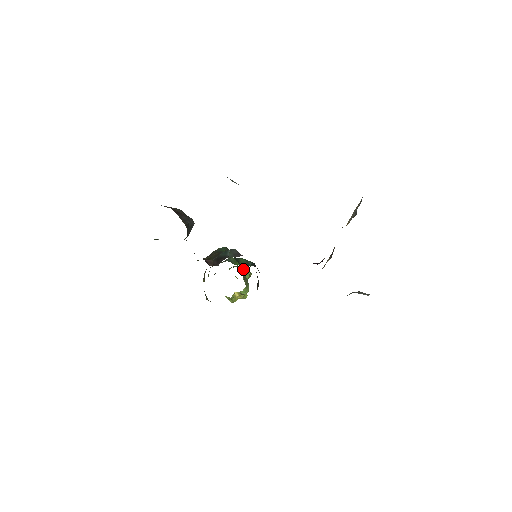
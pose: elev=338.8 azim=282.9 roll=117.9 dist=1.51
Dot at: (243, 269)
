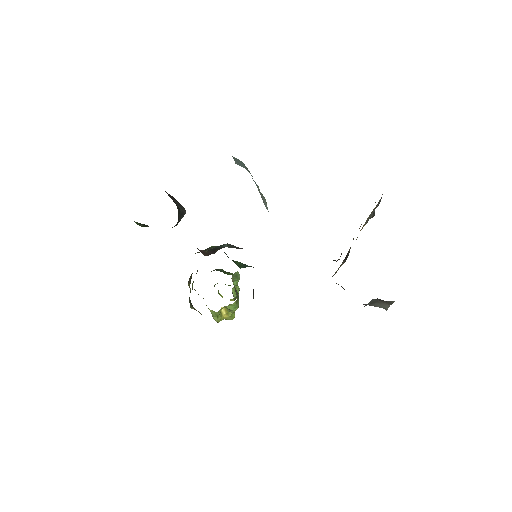
Dot at: (234, 281)
